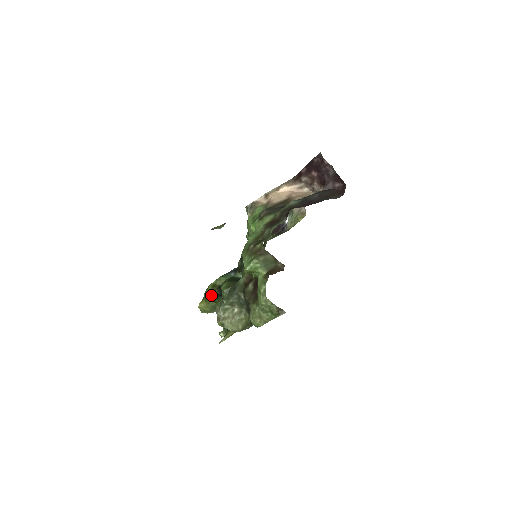
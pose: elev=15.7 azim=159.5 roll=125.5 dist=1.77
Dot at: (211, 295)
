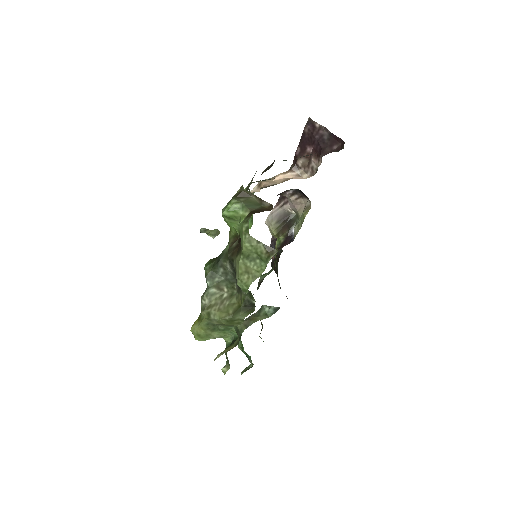
Dot at: occluded
